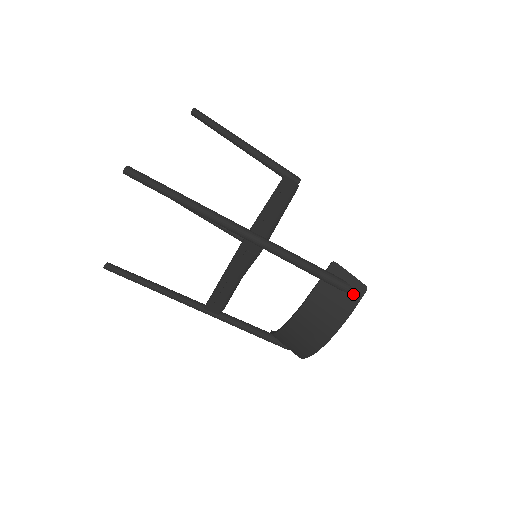
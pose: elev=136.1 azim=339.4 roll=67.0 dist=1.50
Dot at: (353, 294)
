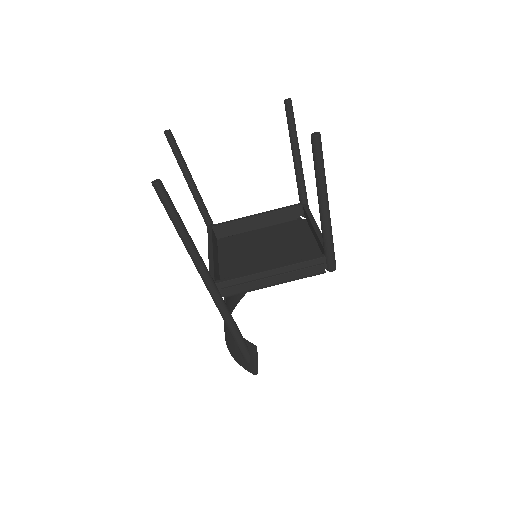
Dot at: (247, 365)
